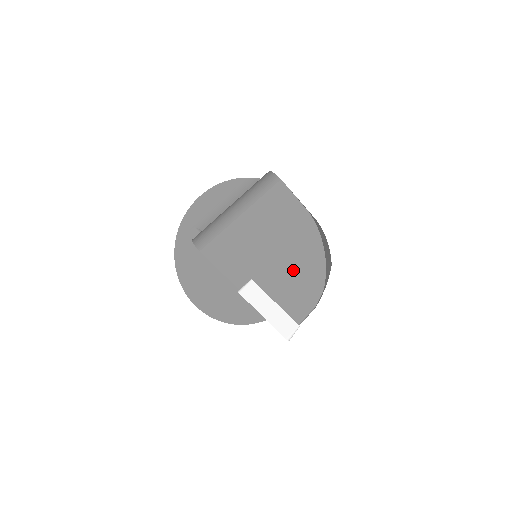
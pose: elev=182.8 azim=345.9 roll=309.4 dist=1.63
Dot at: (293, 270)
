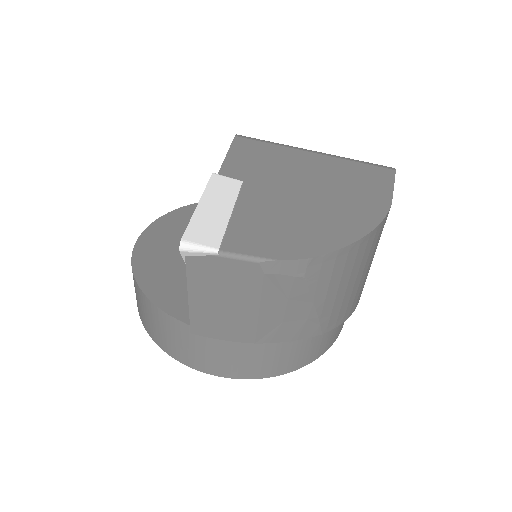
Dot at: (298, 216)
